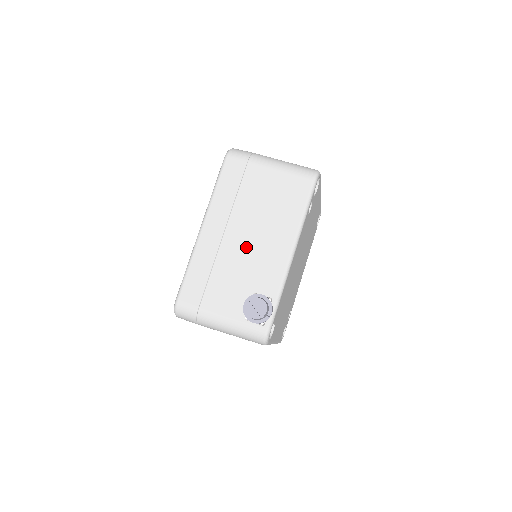
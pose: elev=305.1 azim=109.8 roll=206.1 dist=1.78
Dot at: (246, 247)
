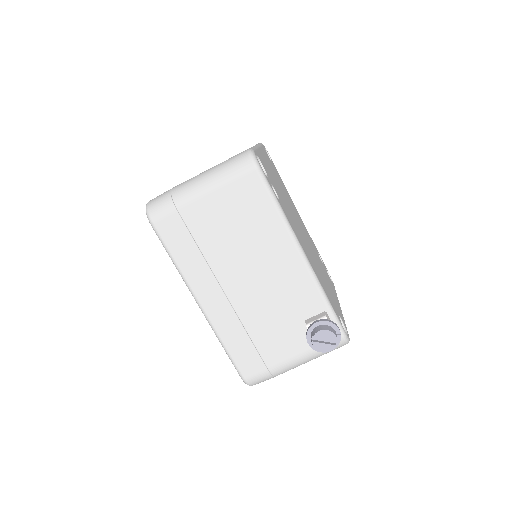
Dot at: (256, 287)
